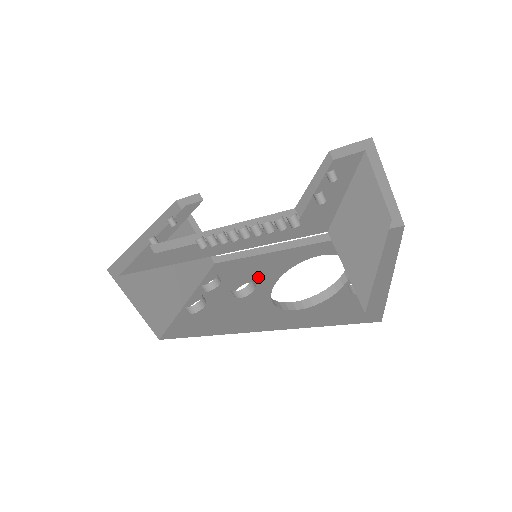
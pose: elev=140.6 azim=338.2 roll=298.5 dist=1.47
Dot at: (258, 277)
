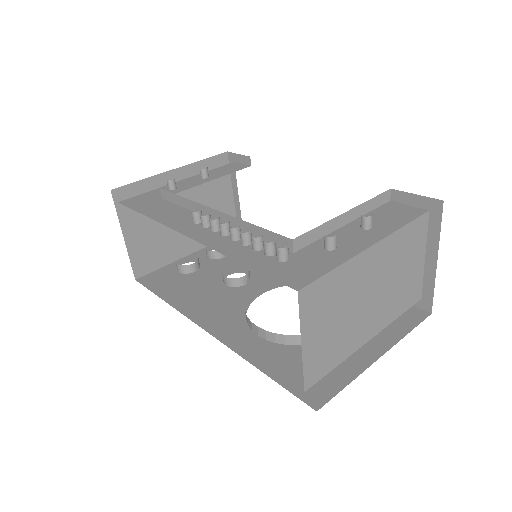
Dot at: (258, 274)
